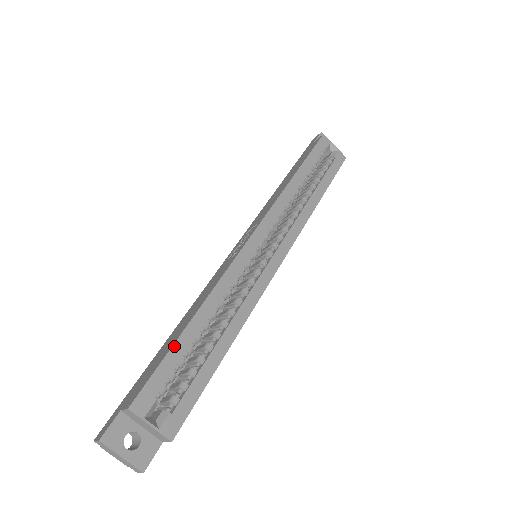
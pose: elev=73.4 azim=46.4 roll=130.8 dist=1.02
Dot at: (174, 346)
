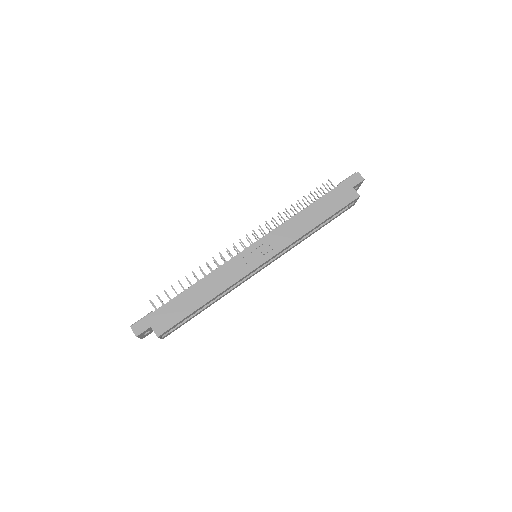
Dot at: (191, 314)
